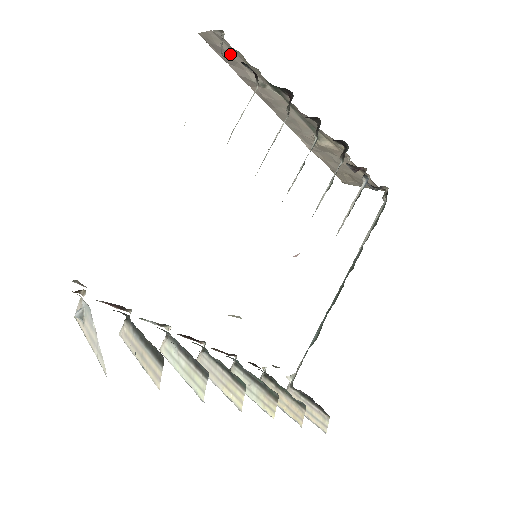
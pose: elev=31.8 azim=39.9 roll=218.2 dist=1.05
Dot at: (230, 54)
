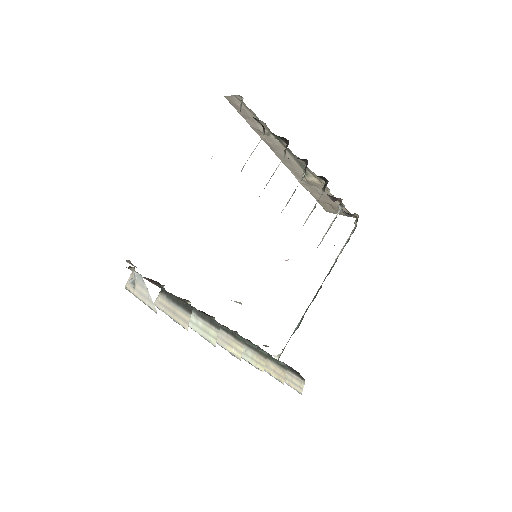
Dot at: (246, 111)
